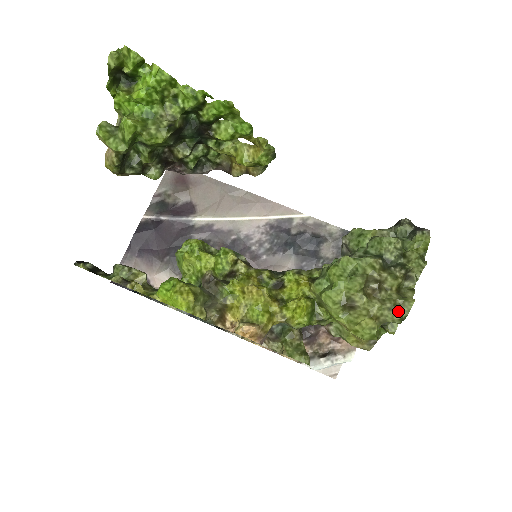
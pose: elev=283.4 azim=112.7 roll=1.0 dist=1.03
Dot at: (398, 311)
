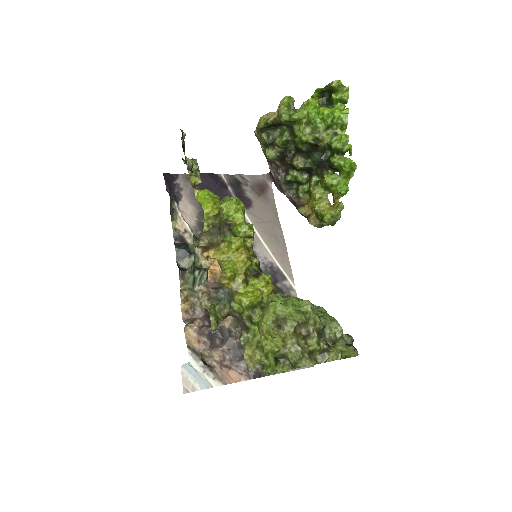
Dot at: (300, 358)
